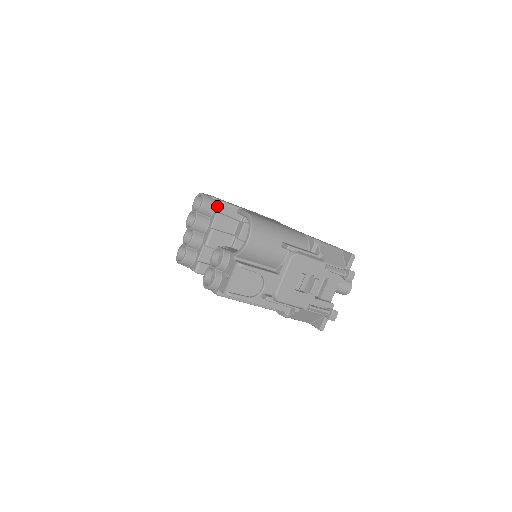
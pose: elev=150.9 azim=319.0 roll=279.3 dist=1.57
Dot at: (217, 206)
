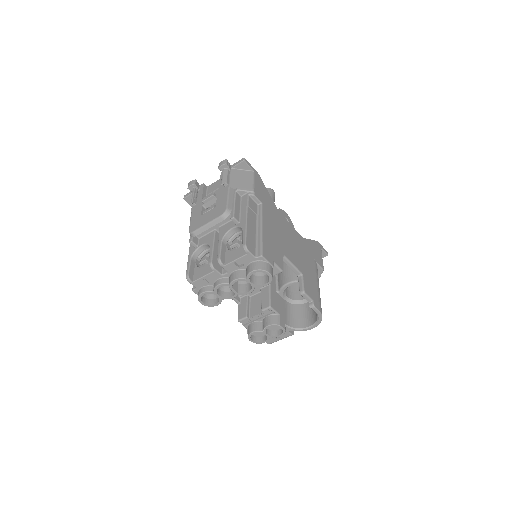
Dot at: (273, 272)
